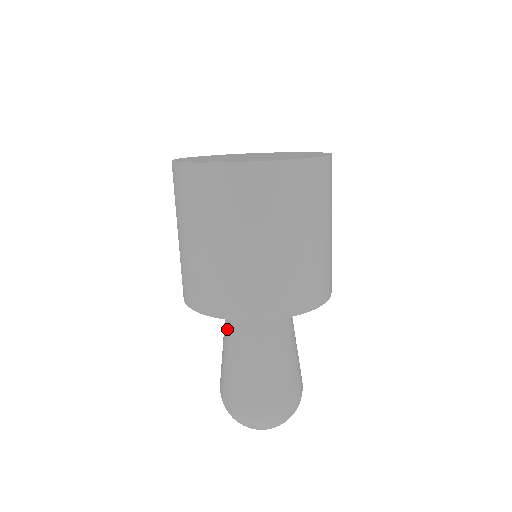
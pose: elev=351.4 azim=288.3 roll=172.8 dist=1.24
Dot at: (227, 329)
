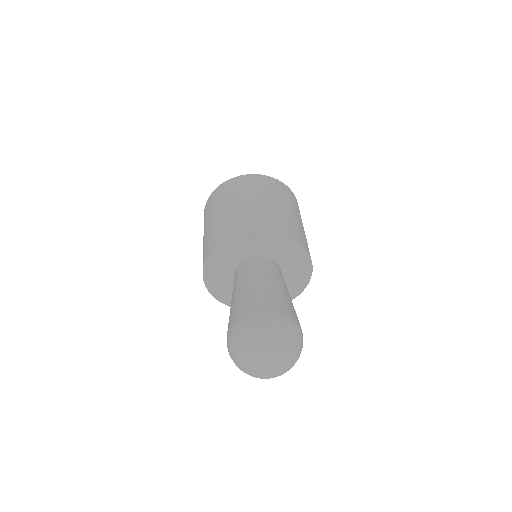
Dot at: occluded
